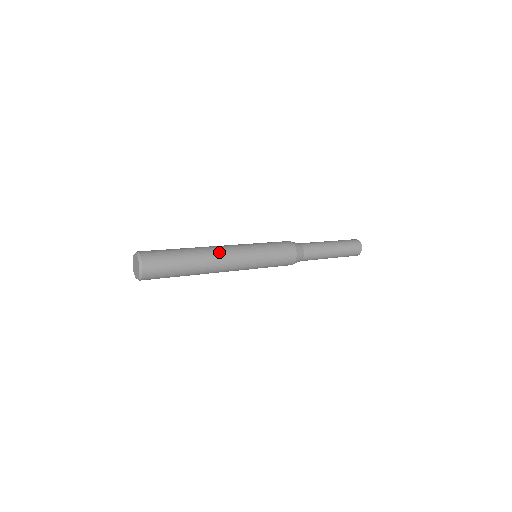
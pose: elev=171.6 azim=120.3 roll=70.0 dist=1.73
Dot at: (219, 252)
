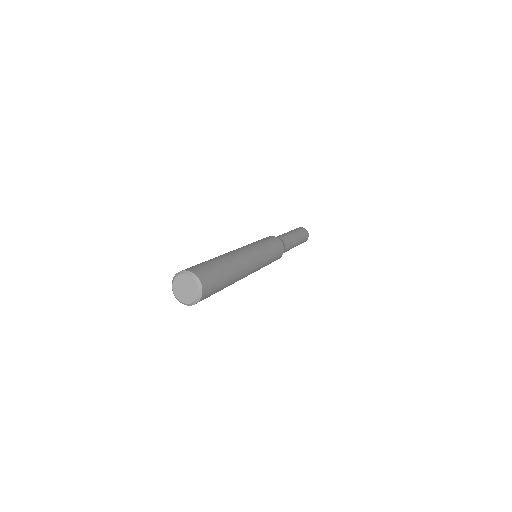
Dot at: (239, 253)
